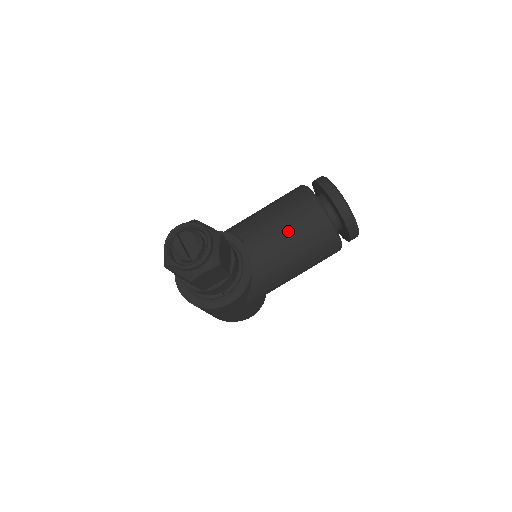
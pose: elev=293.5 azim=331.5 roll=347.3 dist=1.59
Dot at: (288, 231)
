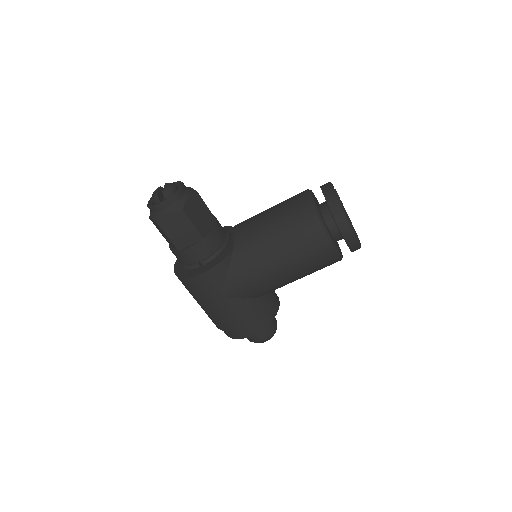
Dot at: (274, 216)
